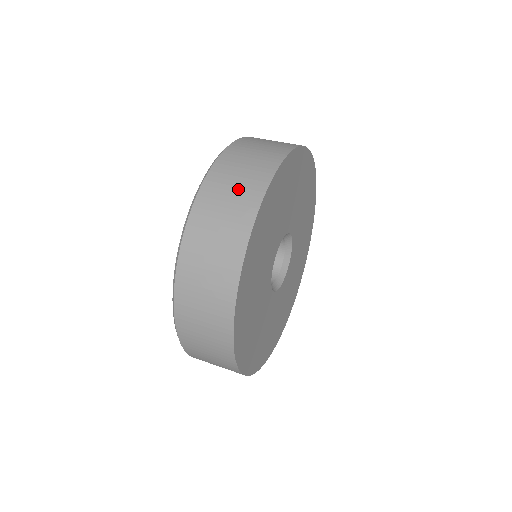
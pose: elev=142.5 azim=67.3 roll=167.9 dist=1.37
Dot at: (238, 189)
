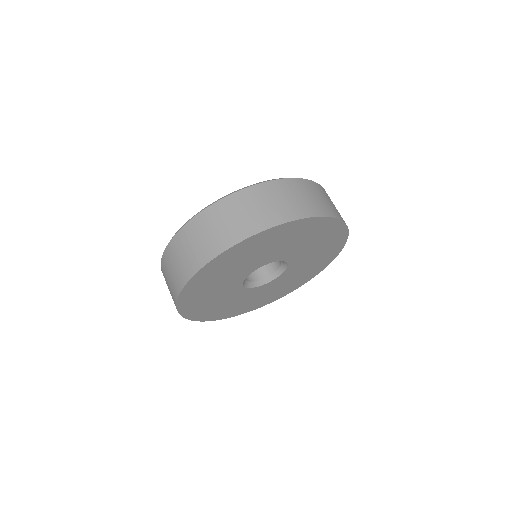
Dot at: (243, 218)
